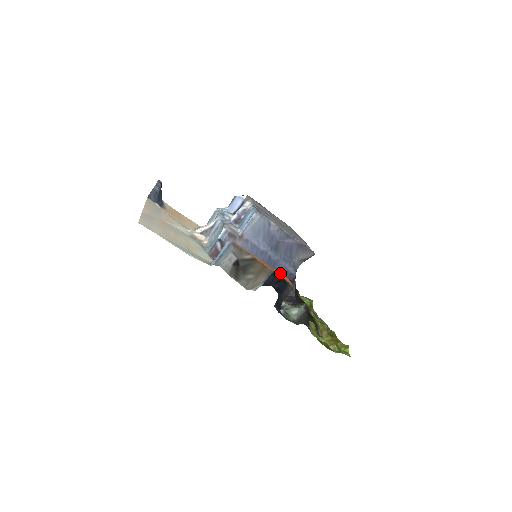
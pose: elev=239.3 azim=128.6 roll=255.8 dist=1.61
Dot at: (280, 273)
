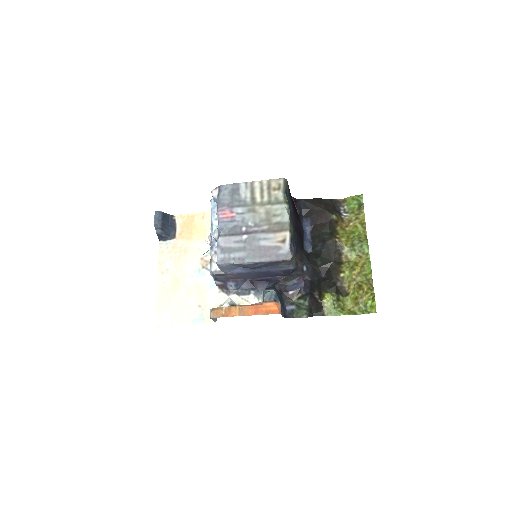
Dot at: (265, 303)
